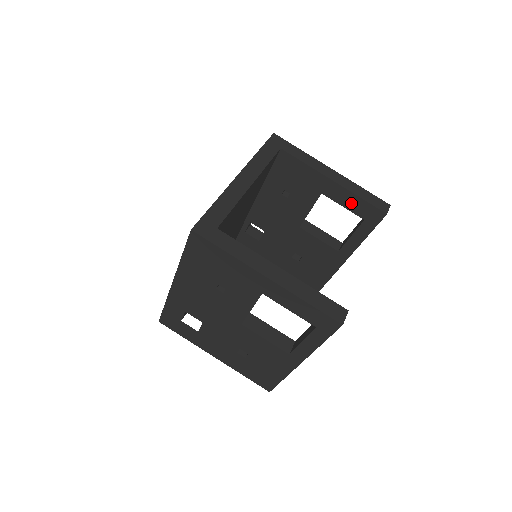
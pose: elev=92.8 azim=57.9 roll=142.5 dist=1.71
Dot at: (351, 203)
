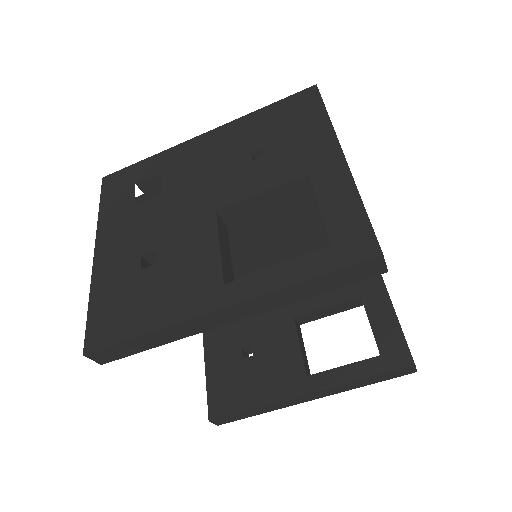
Dot at: (384, 326)
